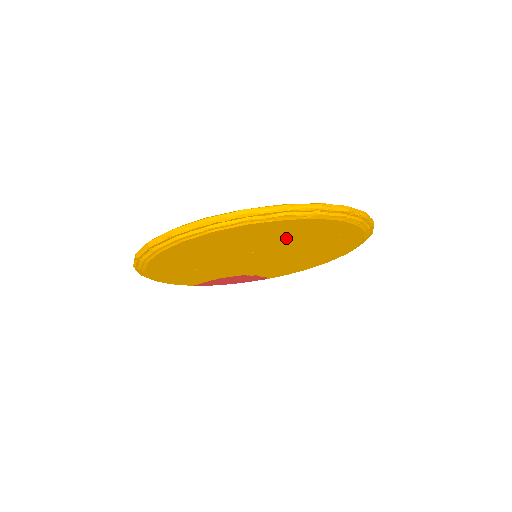
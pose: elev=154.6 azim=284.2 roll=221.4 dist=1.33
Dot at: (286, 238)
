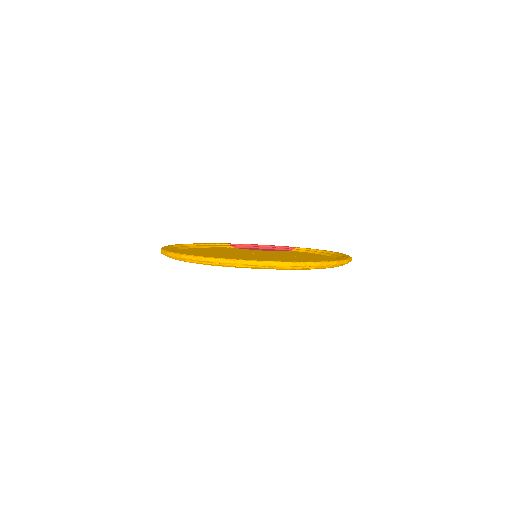
Dot at: occluded
